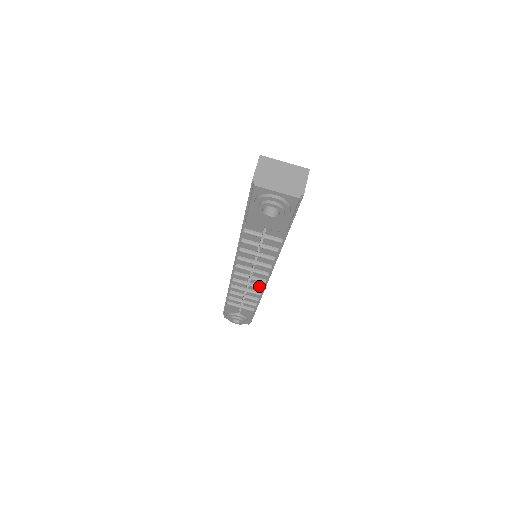
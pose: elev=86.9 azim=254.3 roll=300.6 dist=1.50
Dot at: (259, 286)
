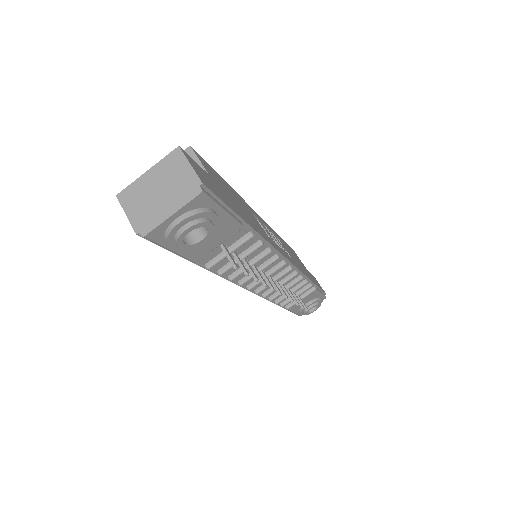
Dot at: (291, 275)
